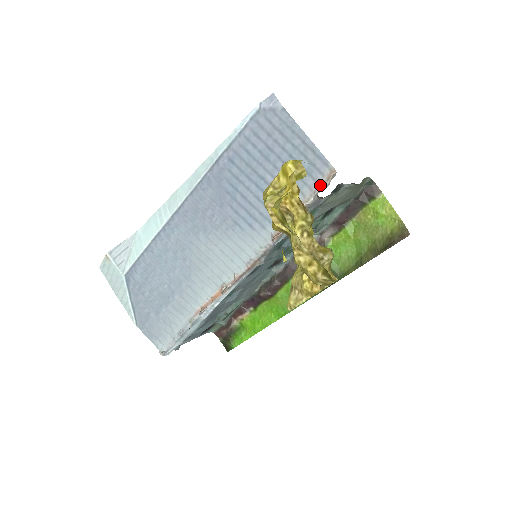
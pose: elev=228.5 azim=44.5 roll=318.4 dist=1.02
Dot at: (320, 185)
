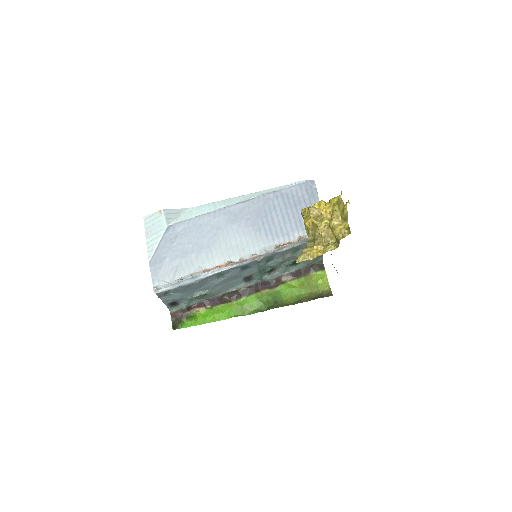
Dot at: occluded
